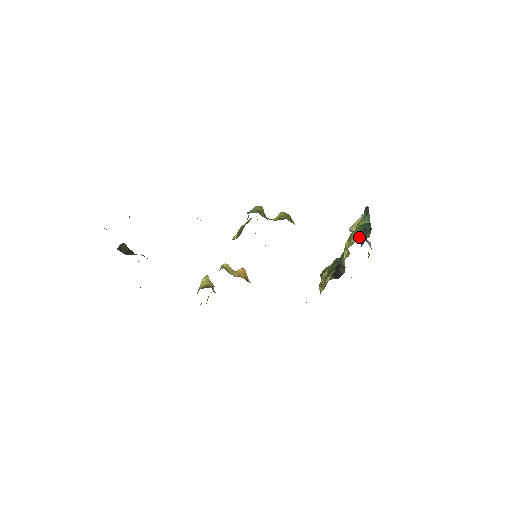
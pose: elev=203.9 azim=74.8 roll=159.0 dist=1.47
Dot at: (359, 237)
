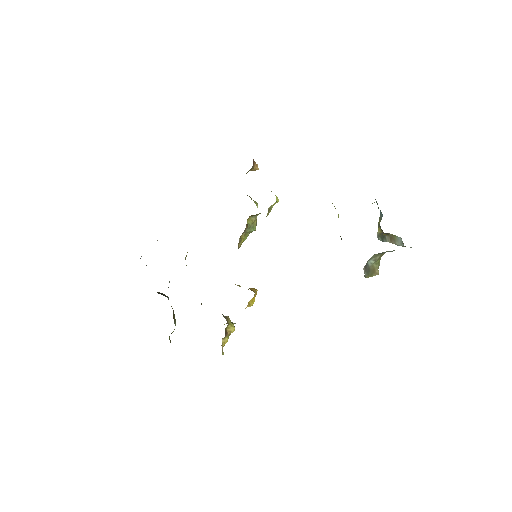
Dot at: occluded
